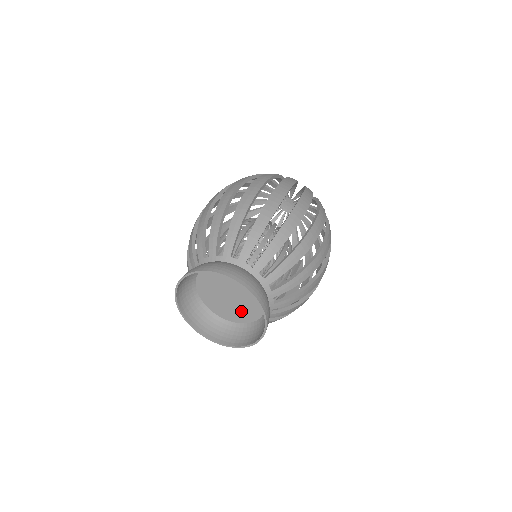
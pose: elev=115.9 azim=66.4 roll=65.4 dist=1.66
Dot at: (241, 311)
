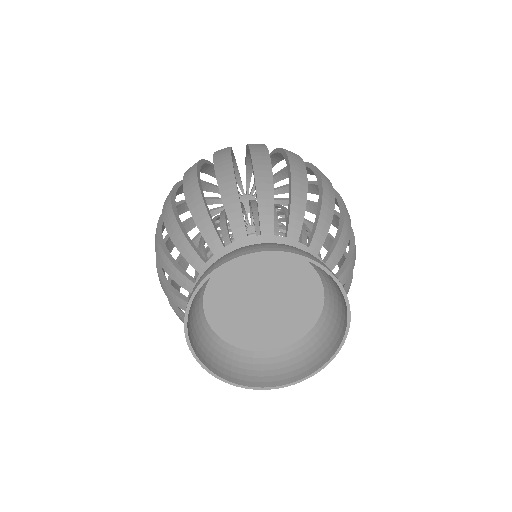
Dot at: (287, 322)
